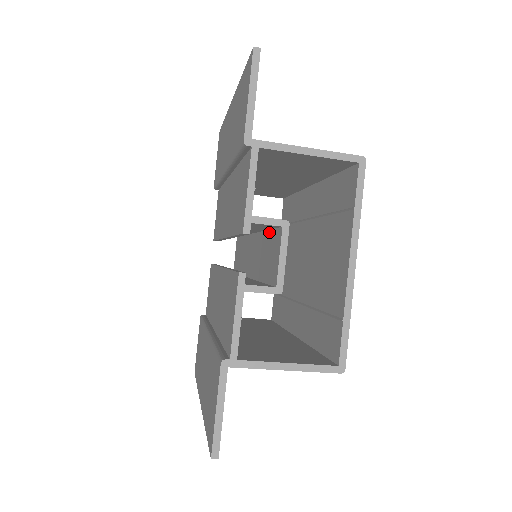
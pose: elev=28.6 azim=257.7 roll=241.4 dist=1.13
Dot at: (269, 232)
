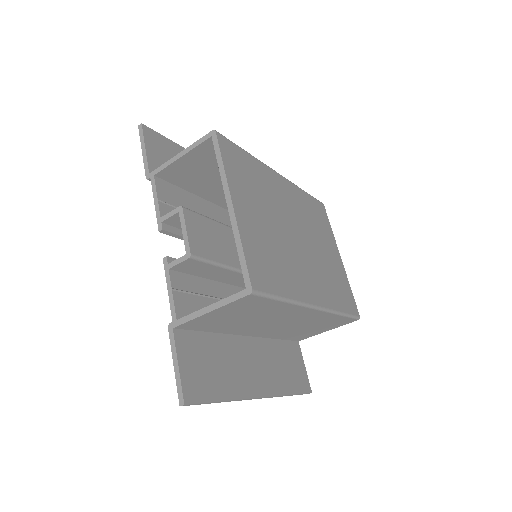
Dot at: occluded
